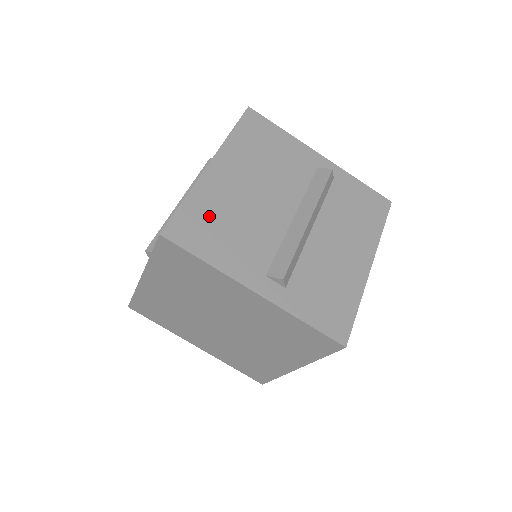
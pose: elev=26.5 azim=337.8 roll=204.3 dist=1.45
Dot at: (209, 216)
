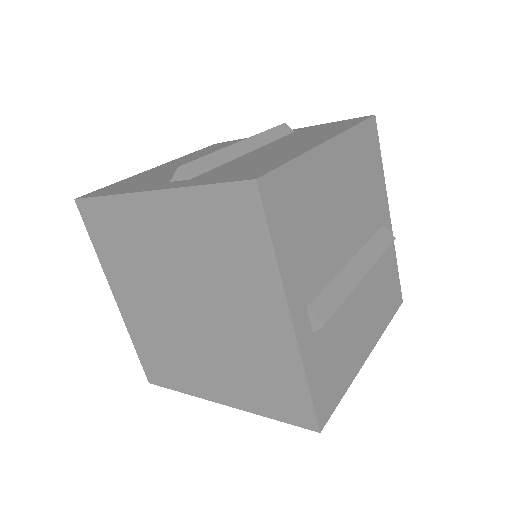
Dot at: (132, 181)
